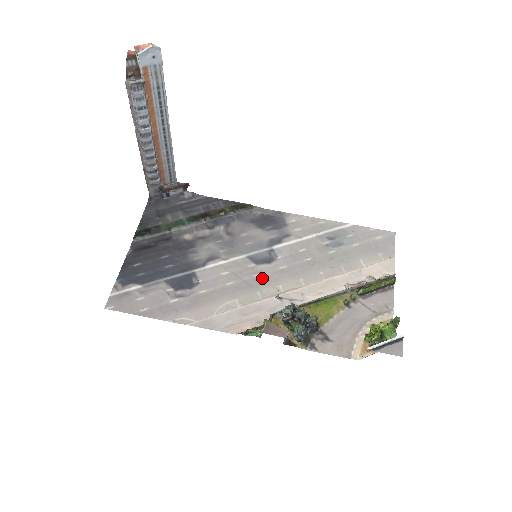
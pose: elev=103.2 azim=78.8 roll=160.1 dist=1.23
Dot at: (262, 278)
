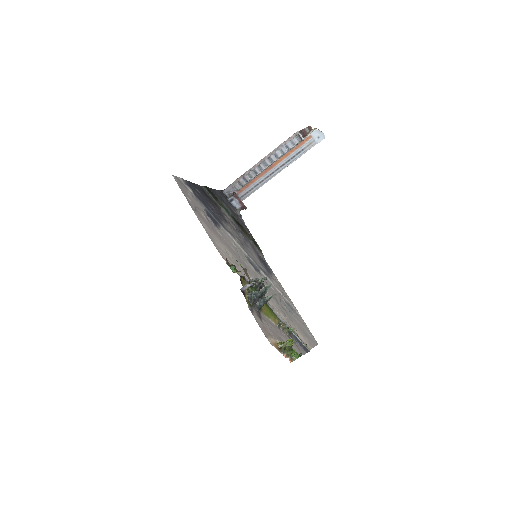
Dot at: (248, 267)
